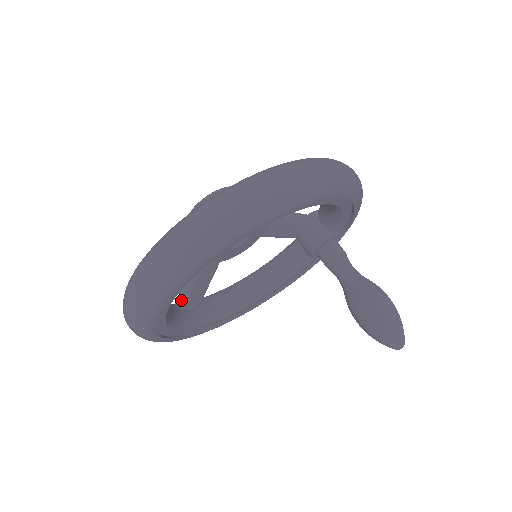
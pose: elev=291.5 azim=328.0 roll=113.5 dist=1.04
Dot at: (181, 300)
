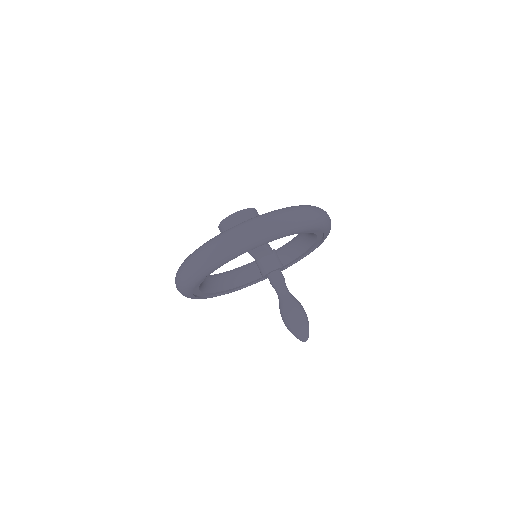
Dot at: occluded
